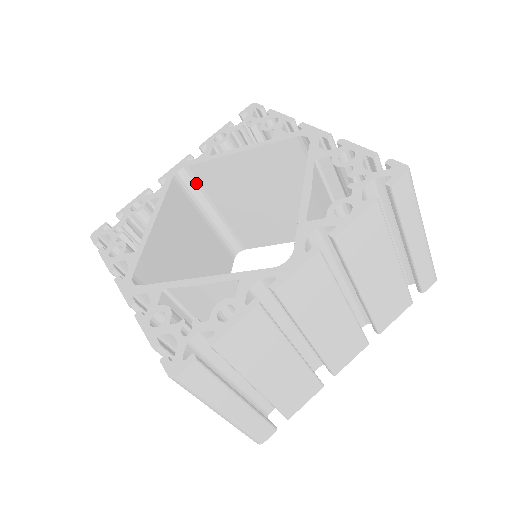
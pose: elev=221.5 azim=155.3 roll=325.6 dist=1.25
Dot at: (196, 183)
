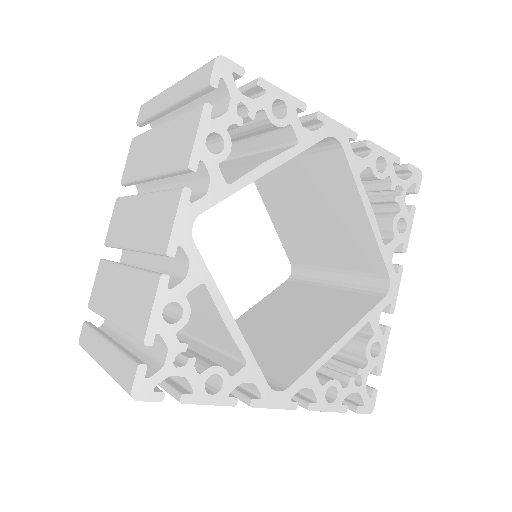
Dot at: (321, 148)
